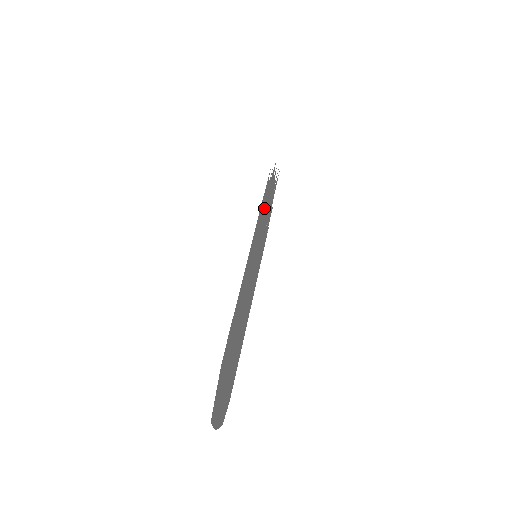
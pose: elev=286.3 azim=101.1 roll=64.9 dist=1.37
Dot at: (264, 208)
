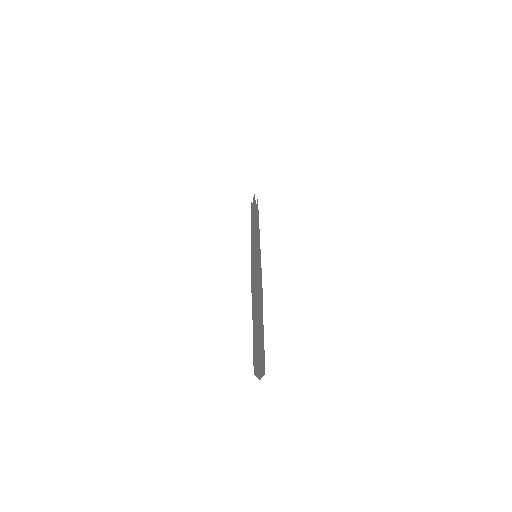
Dot at: (254, 213)
